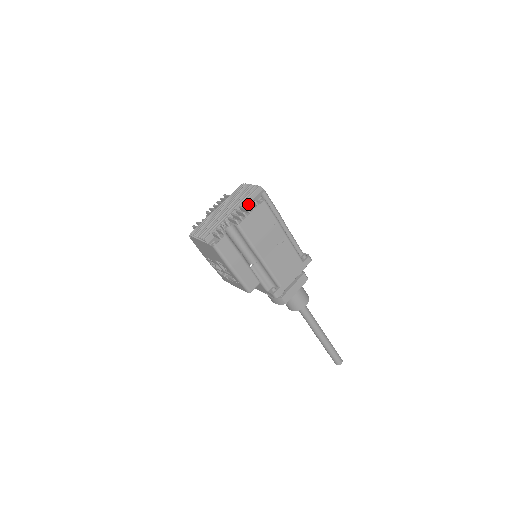
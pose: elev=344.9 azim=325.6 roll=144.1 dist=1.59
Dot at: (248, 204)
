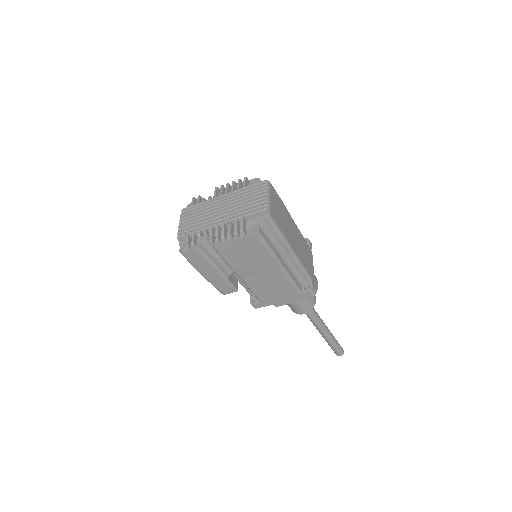
Dot at: (235, 228)
